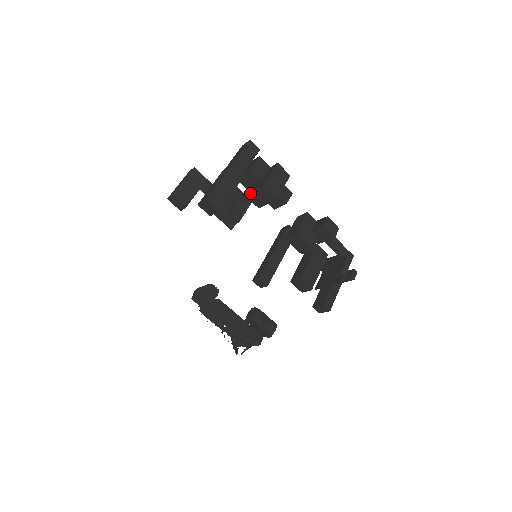
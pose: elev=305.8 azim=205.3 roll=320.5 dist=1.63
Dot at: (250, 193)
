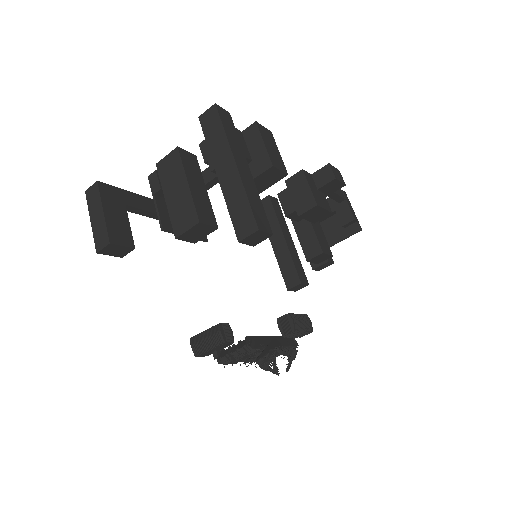
Dot at: occluded
